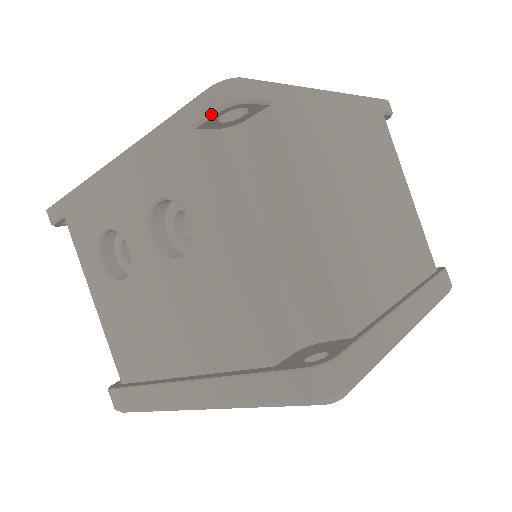
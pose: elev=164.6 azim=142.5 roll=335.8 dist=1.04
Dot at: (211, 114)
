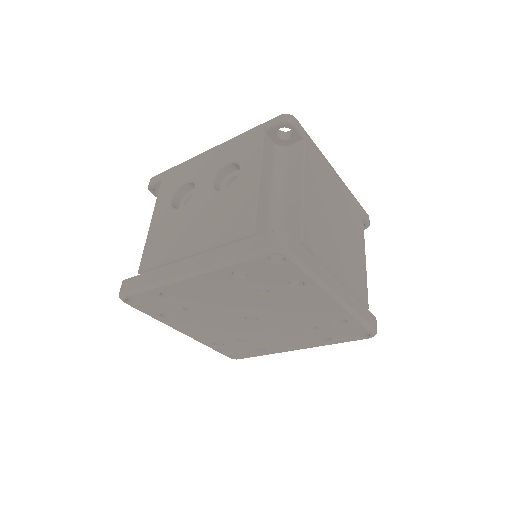
Dot at: (276, 125)
